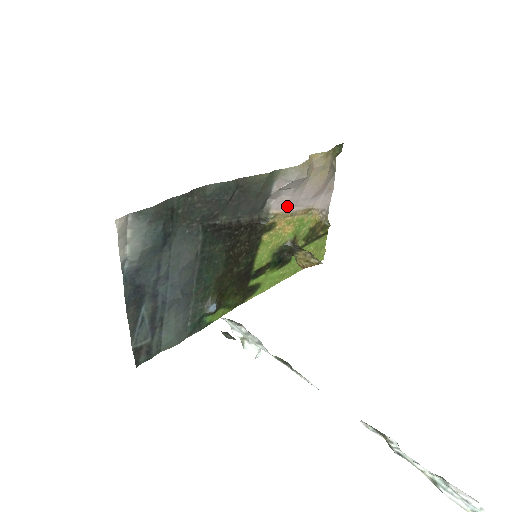
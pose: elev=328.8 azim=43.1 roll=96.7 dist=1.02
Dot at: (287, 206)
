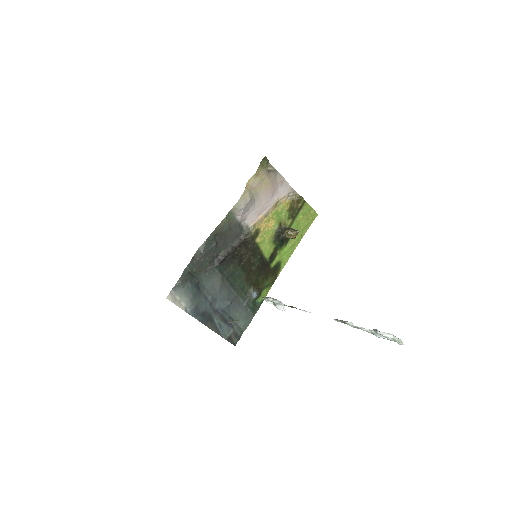
Dot at: (258, 215)
